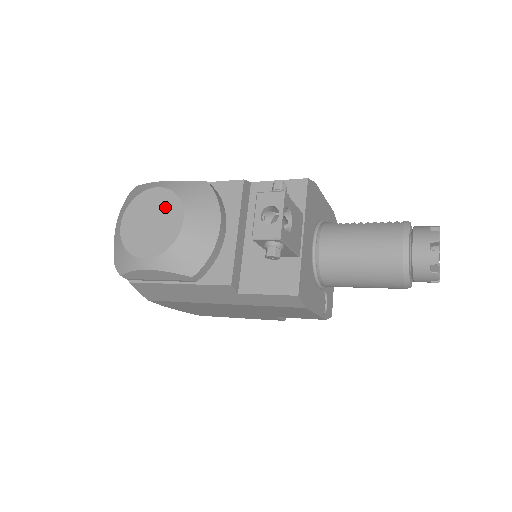
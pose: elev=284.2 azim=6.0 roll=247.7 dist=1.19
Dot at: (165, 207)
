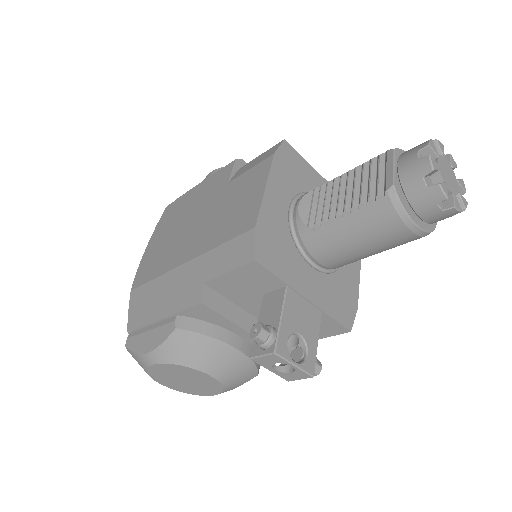
Dot at: (181, 373)
